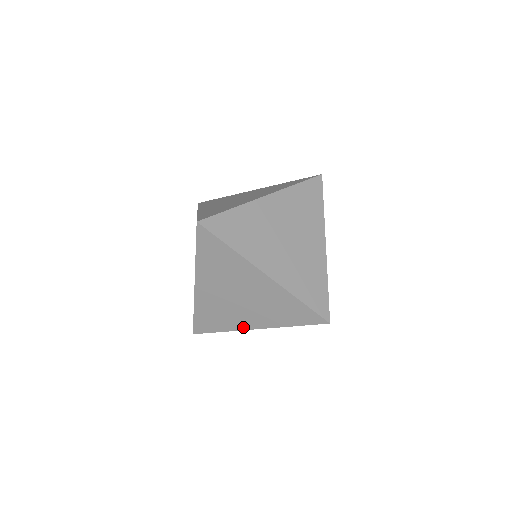
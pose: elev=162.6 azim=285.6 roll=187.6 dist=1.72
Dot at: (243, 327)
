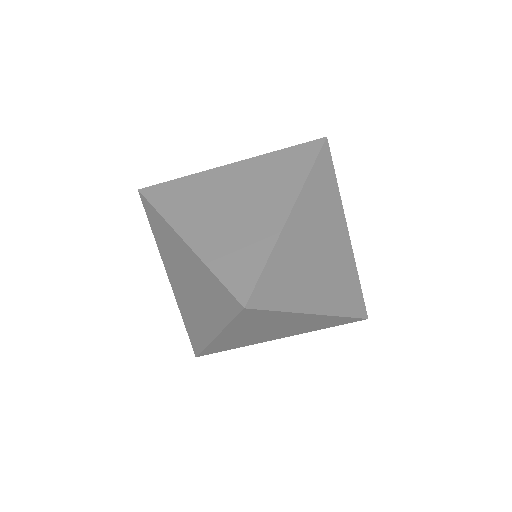
Dot at: (264, 341)
